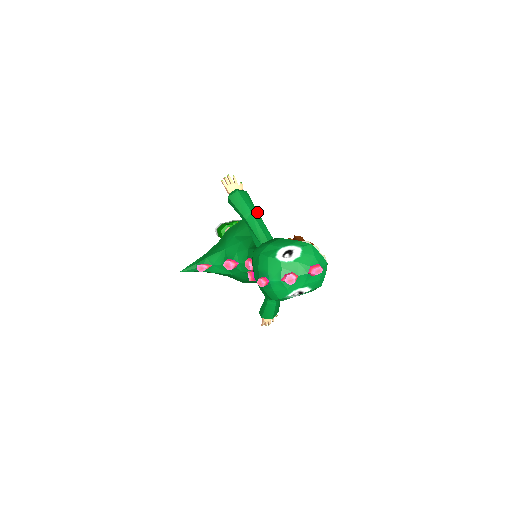
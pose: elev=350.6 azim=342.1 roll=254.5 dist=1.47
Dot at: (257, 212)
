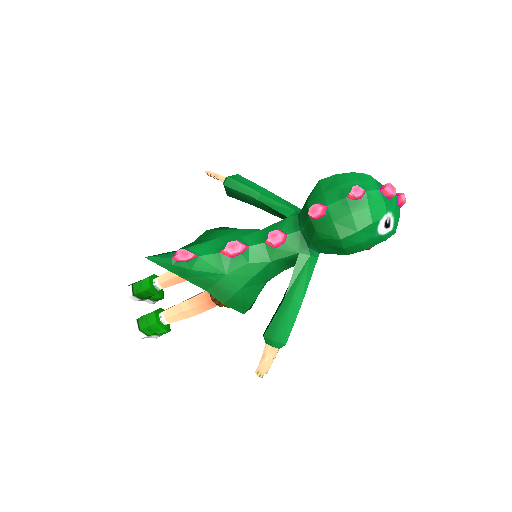
Dot at: occluded
